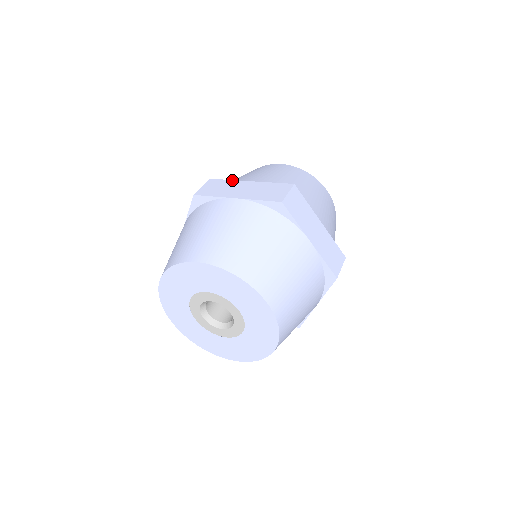
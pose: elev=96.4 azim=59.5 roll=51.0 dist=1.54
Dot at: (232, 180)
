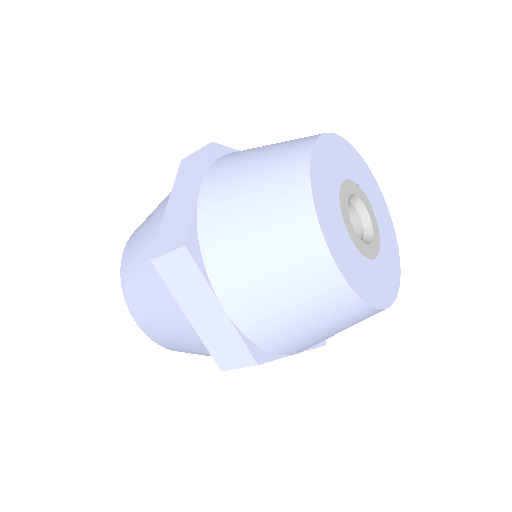
Dot at: (206, 283)
